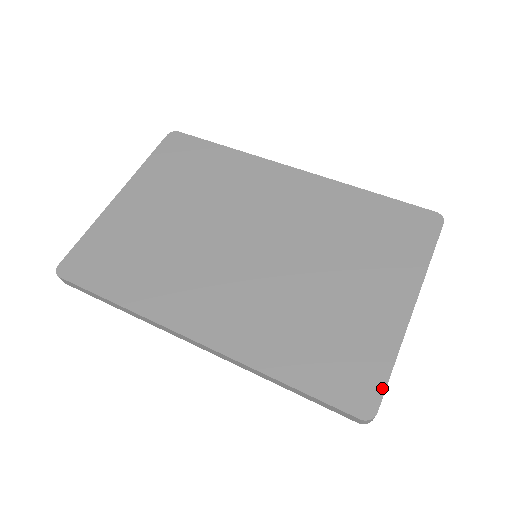
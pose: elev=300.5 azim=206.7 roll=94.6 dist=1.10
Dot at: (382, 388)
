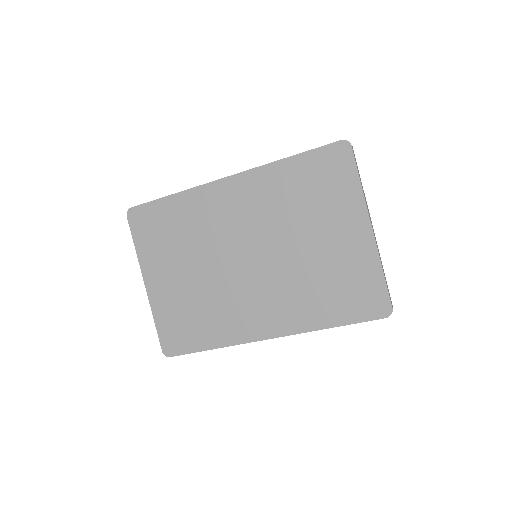
Dot at: (386, 293)
